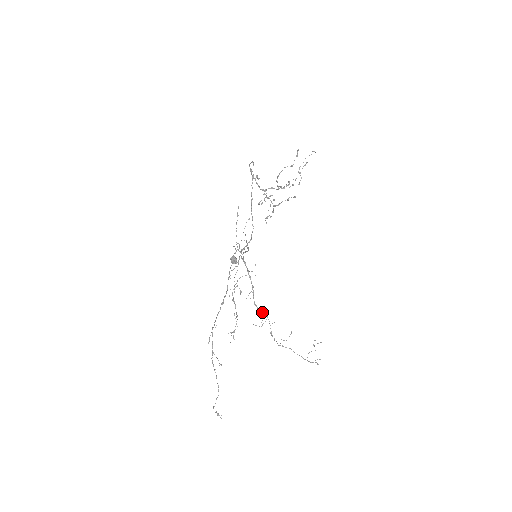
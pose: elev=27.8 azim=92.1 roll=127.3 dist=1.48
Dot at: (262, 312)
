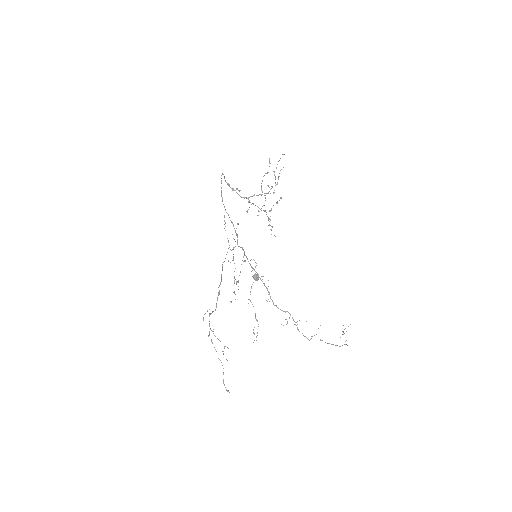
Dot at: (284, 311)
